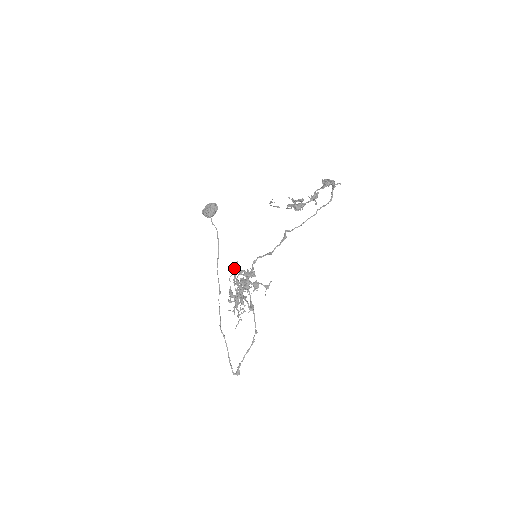
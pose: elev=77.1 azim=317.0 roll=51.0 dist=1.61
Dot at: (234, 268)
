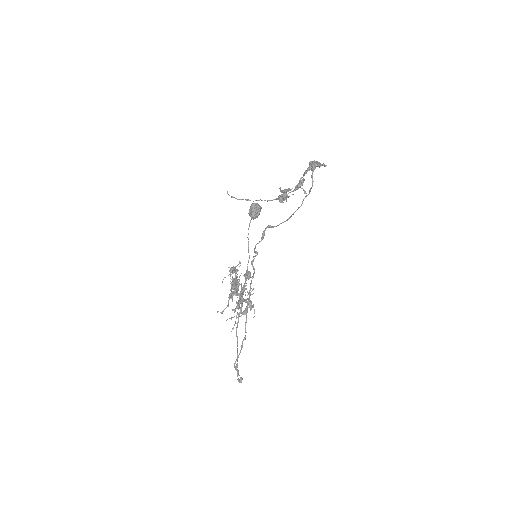
Dot at: (230, 268)
